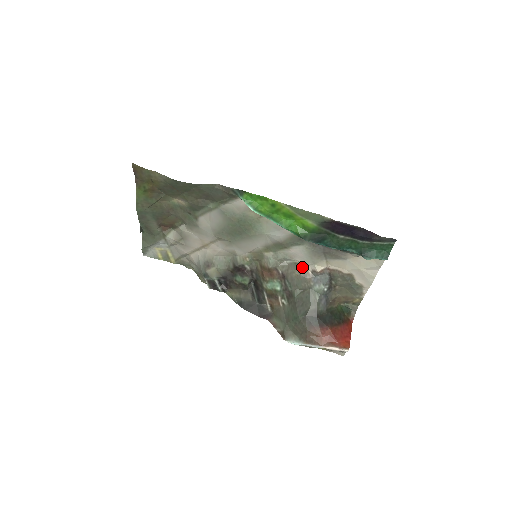
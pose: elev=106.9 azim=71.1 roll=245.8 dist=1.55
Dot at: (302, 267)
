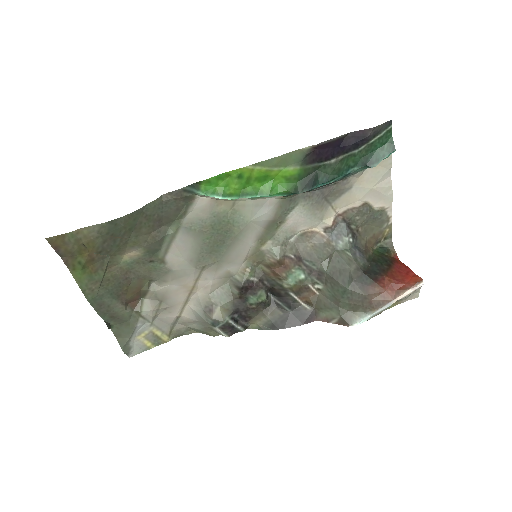
Dot at: (311, 234)
